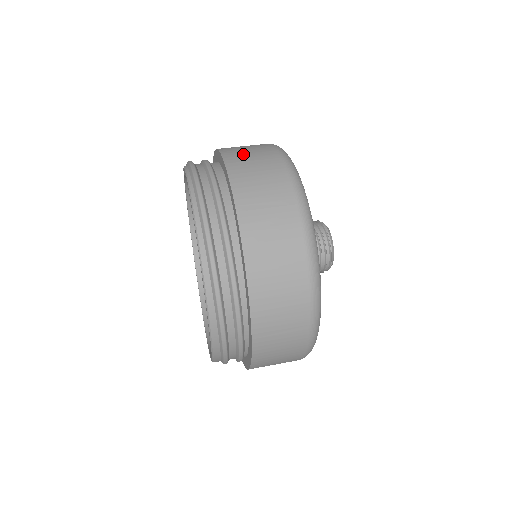
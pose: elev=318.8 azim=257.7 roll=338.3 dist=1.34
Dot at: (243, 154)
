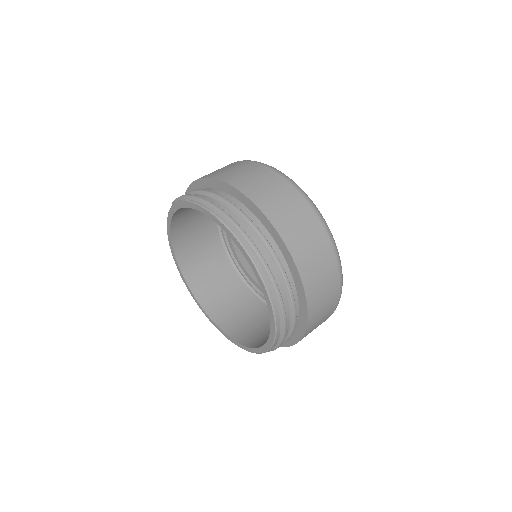
Dot at: (262, 190)
